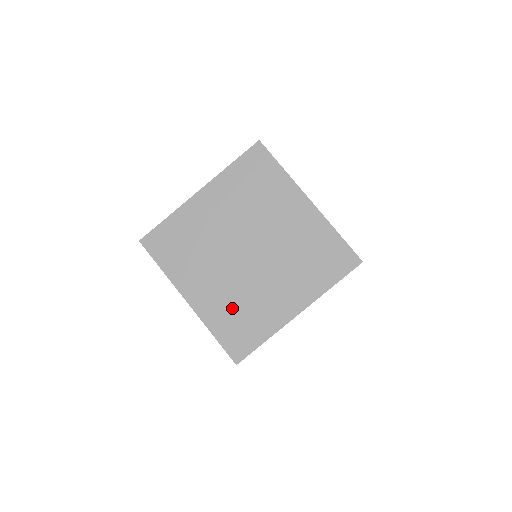
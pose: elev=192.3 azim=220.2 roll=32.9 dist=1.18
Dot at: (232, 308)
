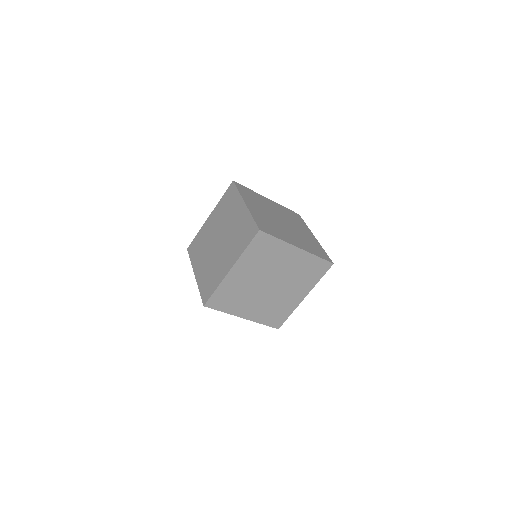
Dot at: (269, 310)
